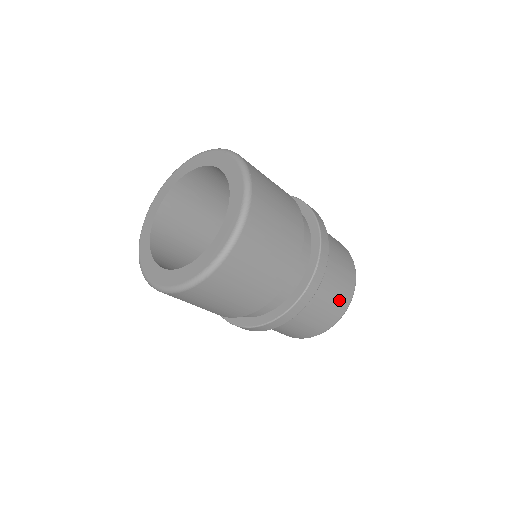
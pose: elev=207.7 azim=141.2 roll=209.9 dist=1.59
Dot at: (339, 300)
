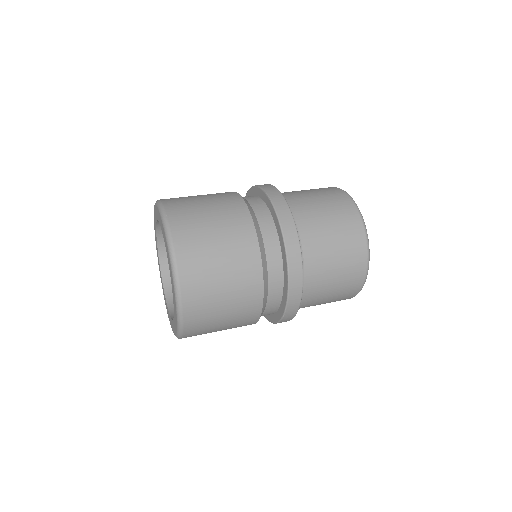
Dot at: (338, 299)
